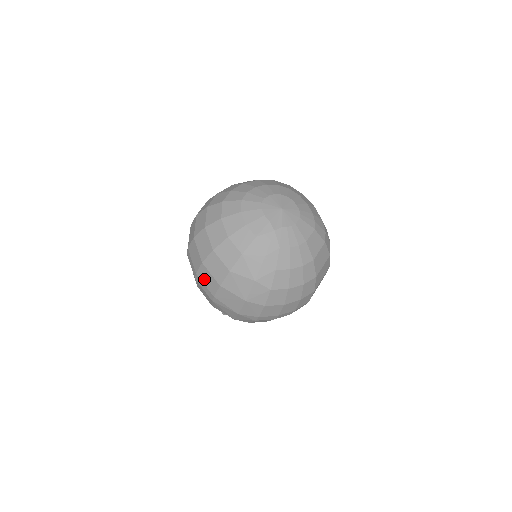
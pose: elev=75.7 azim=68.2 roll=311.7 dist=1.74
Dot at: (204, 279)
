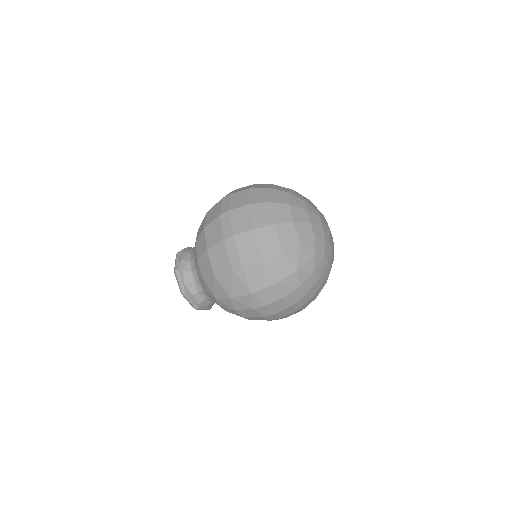
Dot at: (242, 245)
